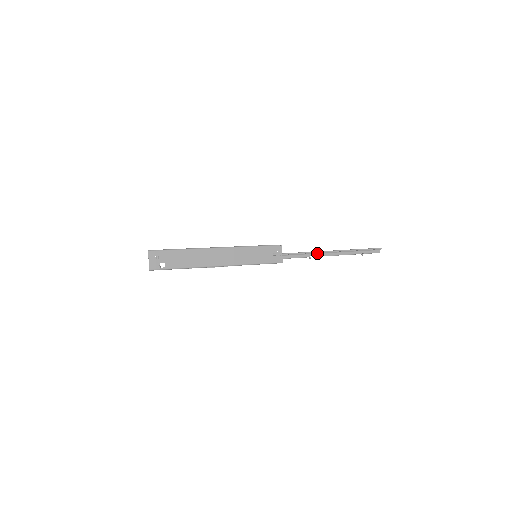
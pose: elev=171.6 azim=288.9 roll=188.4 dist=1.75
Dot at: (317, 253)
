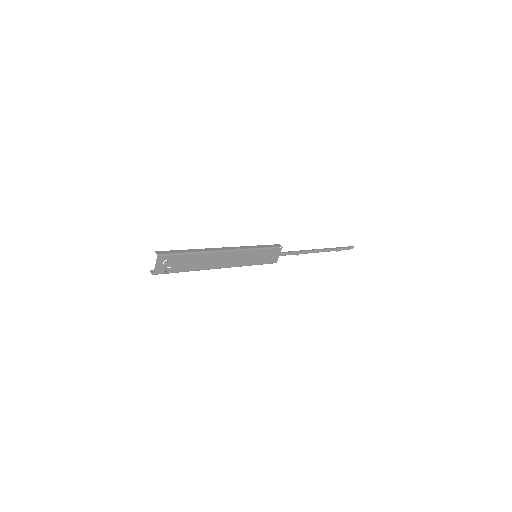
Dot at: (305, 251)
